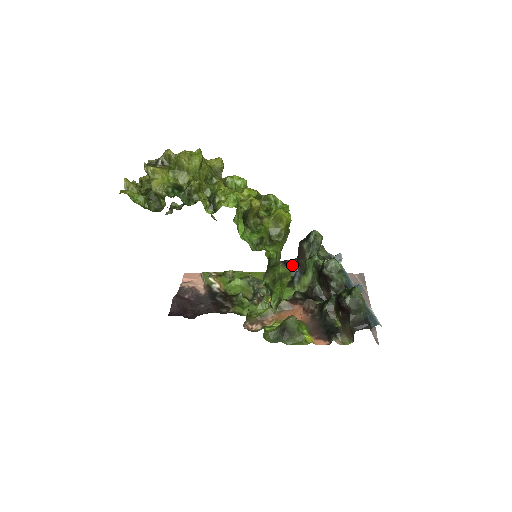
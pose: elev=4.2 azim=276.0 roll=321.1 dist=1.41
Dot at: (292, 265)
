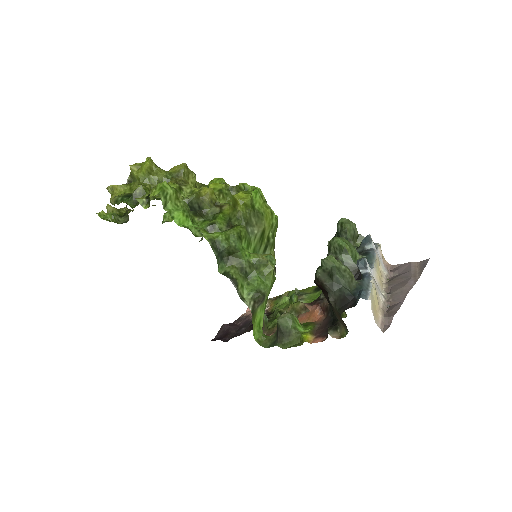
Dot at: occluded
